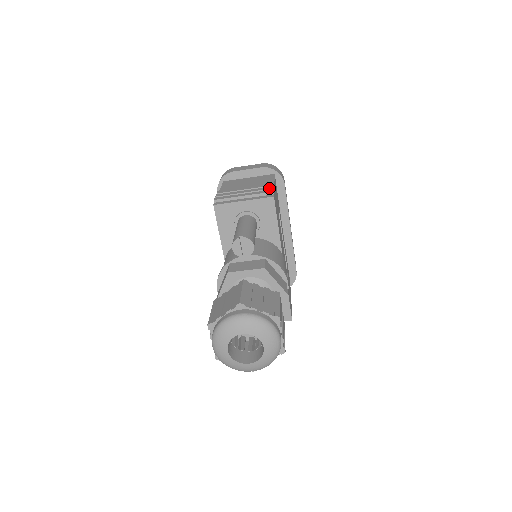
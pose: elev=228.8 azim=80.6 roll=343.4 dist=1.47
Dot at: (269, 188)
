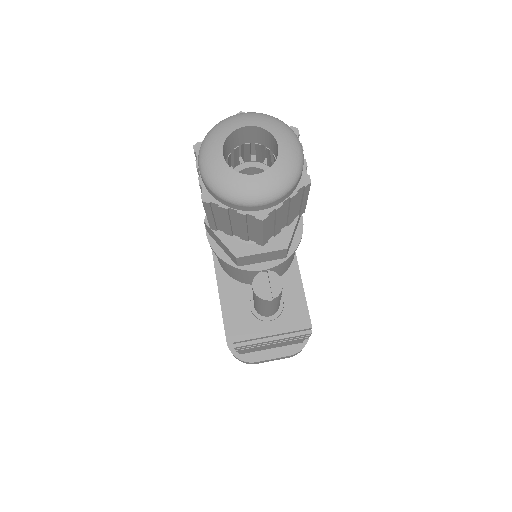
Dot at: occluded
